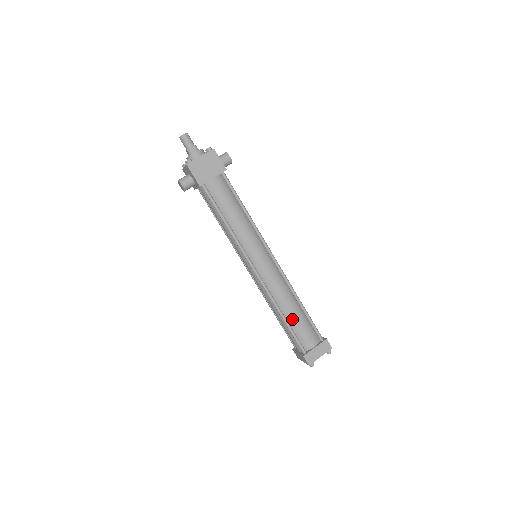
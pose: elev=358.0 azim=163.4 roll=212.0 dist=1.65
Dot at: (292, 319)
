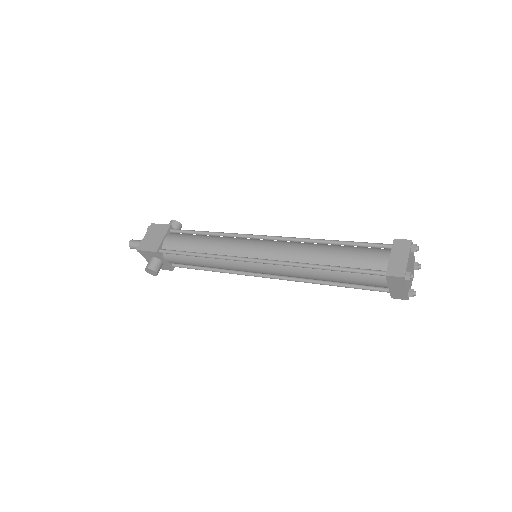
Dot at: (335, 260)
